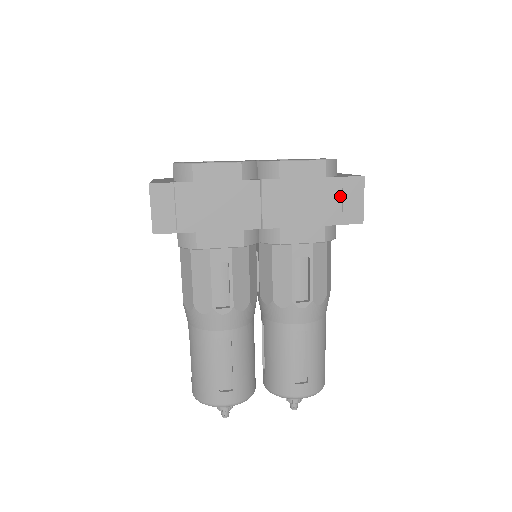
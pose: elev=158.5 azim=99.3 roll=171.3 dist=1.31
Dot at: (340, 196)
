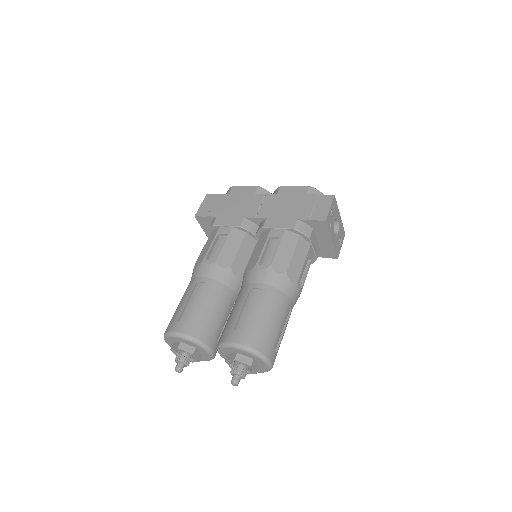
Dot at: (313, 204)
